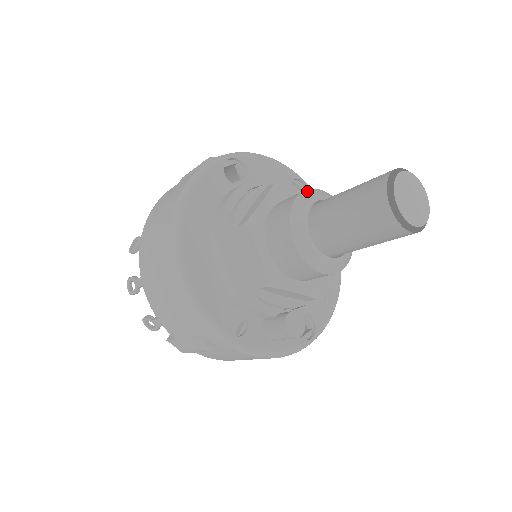
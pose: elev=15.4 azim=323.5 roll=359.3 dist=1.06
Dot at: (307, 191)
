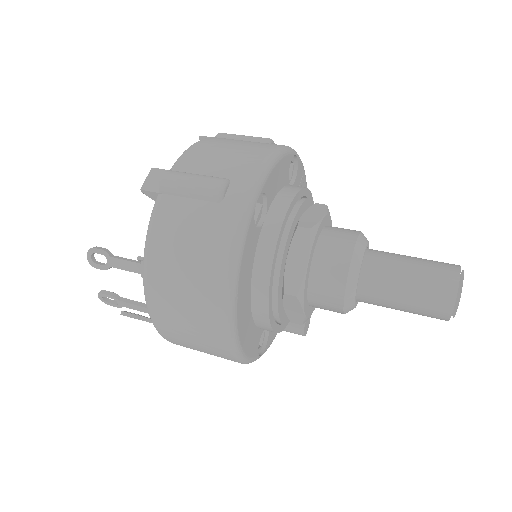
Dot at: (355, 255)
